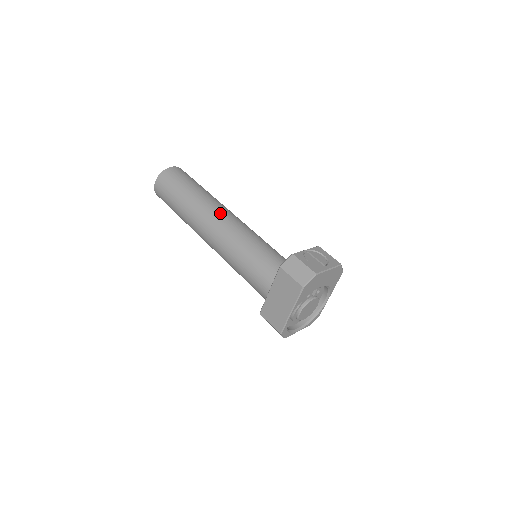
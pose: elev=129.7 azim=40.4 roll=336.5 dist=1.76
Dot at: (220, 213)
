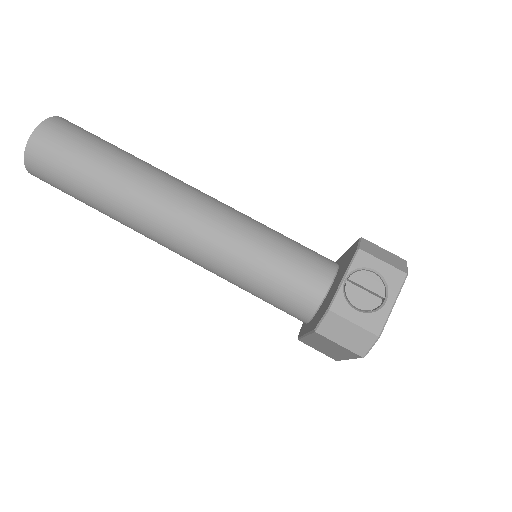
Dot at: (167, 213)
